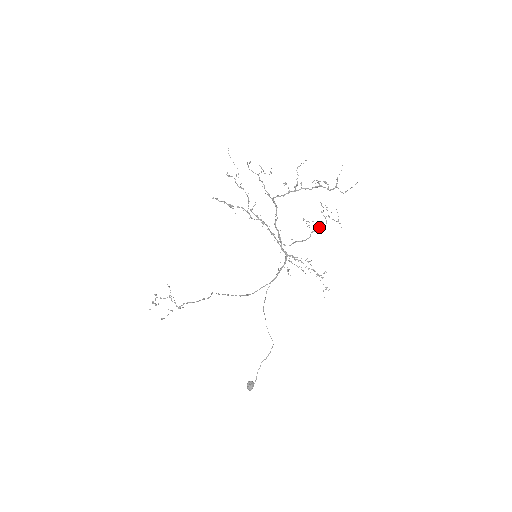
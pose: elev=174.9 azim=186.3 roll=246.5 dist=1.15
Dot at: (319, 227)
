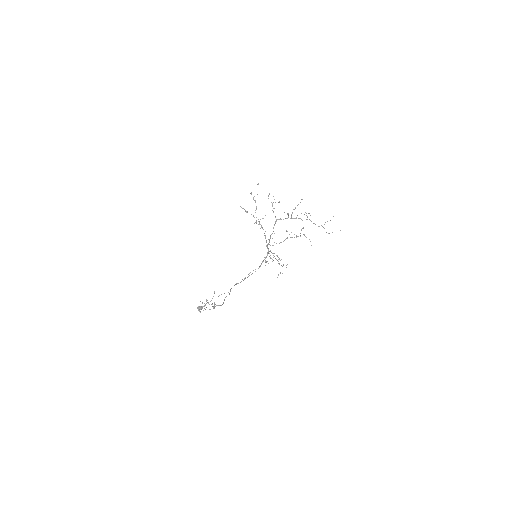
Dot at: occluded
